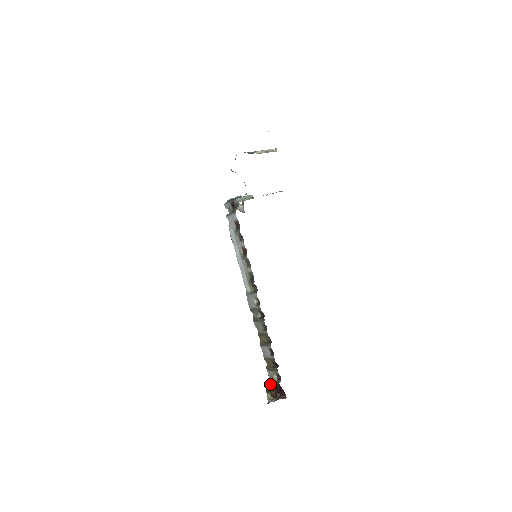
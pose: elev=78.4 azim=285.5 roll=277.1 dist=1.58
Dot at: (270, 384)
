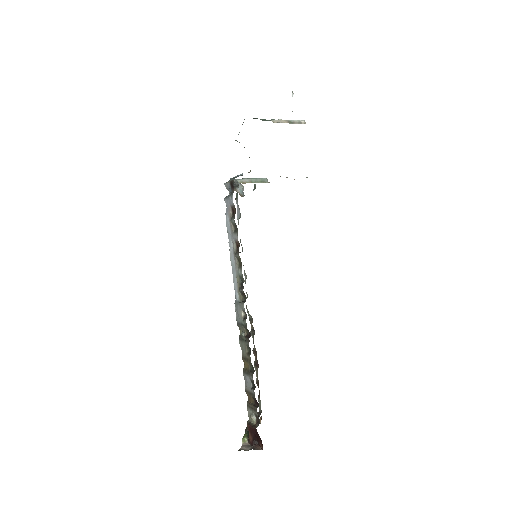
Dot at: (248, 426)
